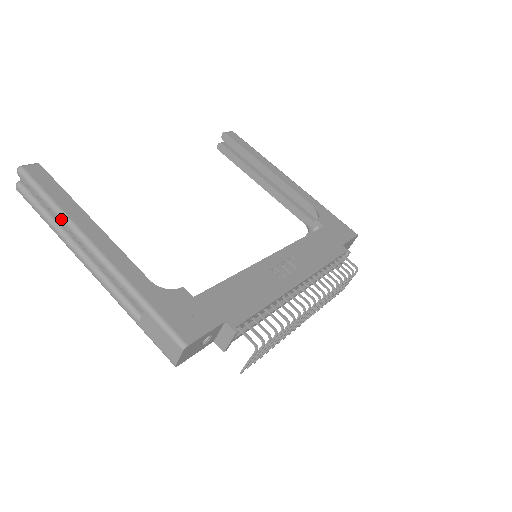
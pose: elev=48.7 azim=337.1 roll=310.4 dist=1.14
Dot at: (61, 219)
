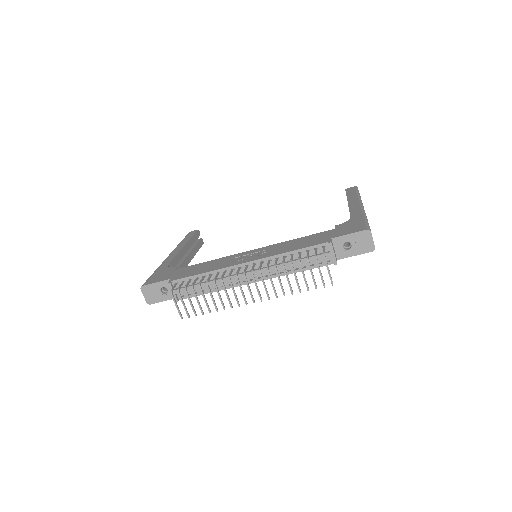
Dot at: occluded
